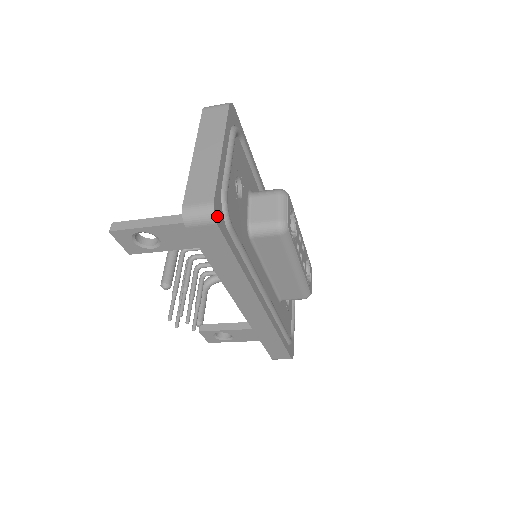
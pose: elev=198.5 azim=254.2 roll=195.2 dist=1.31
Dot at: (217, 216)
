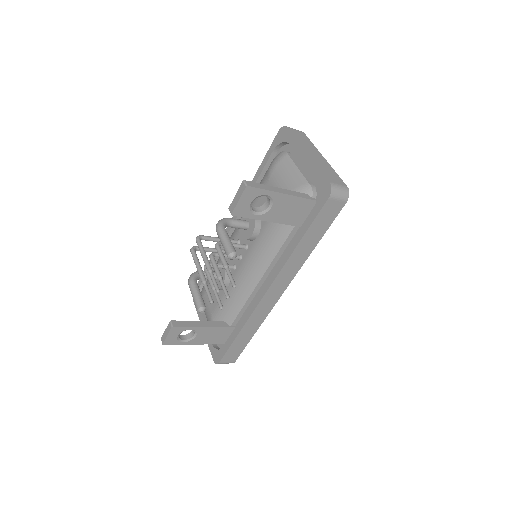
Dot at: (345, 197)
